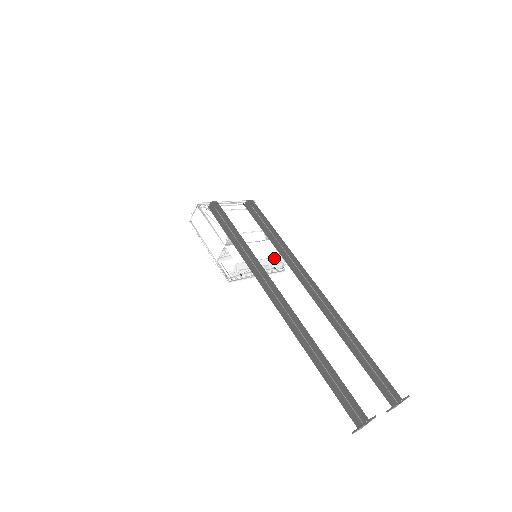
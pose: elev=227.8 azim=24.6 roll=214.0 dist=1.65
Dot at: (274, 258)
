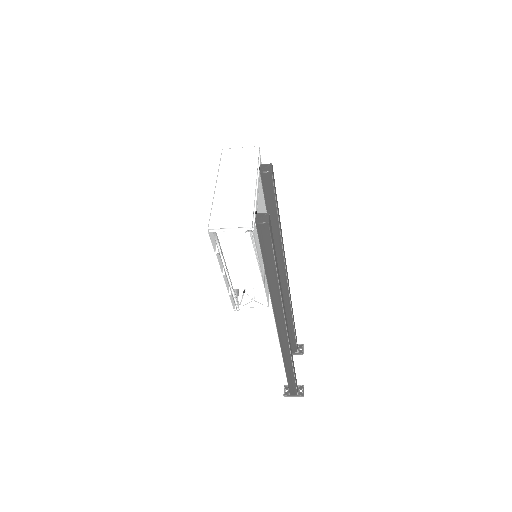
Dot at: occluded
